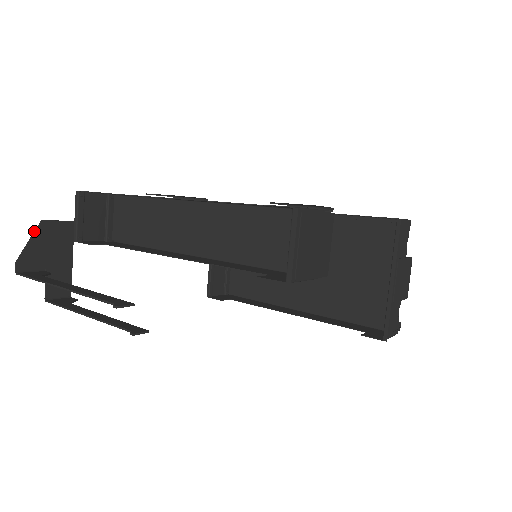
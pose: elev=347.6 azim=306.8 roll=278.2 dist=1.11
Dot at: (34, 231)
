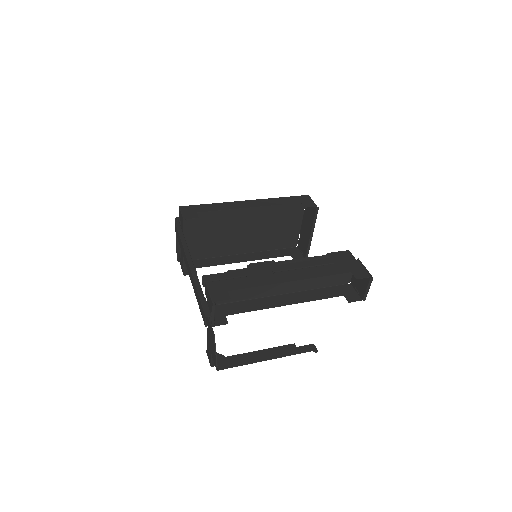
Dot at: (215, 344)
